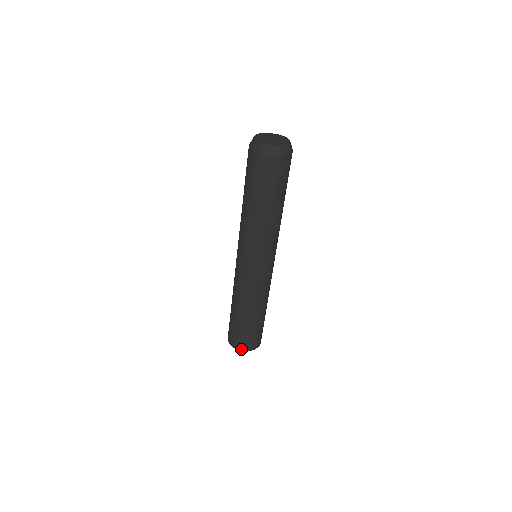
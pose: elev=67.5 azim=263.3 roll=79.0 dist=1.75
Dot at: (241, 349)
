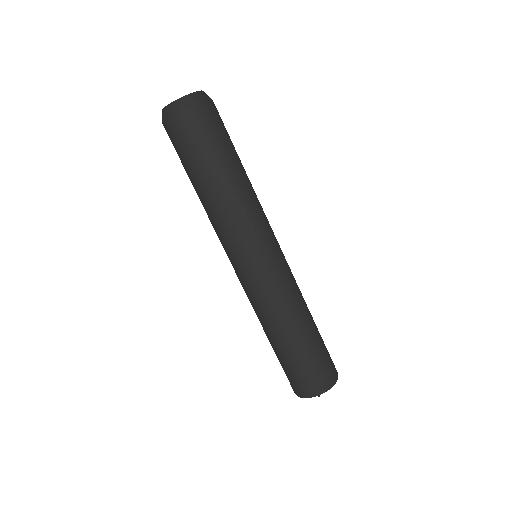
Dot at: (320, 391)
